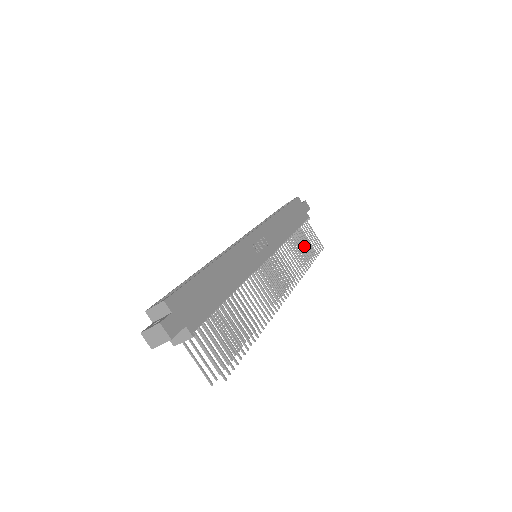
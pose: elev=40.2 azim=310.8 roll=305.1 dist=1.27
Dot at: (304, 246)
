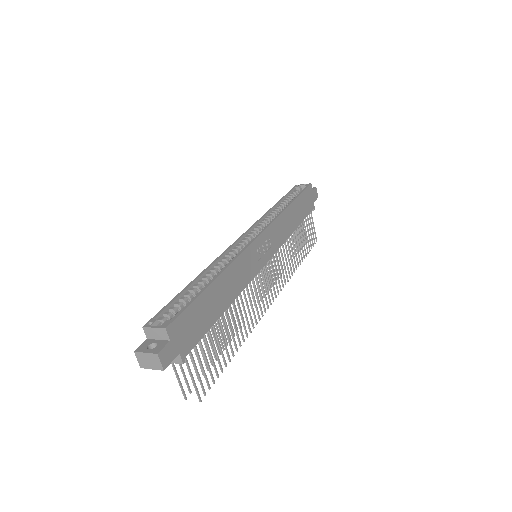
Dot at: (301, 242)
